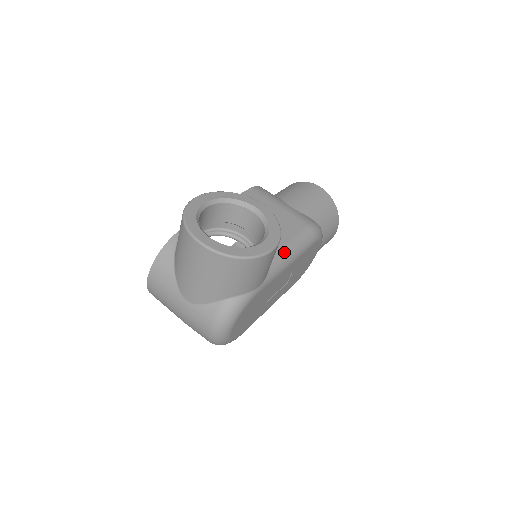
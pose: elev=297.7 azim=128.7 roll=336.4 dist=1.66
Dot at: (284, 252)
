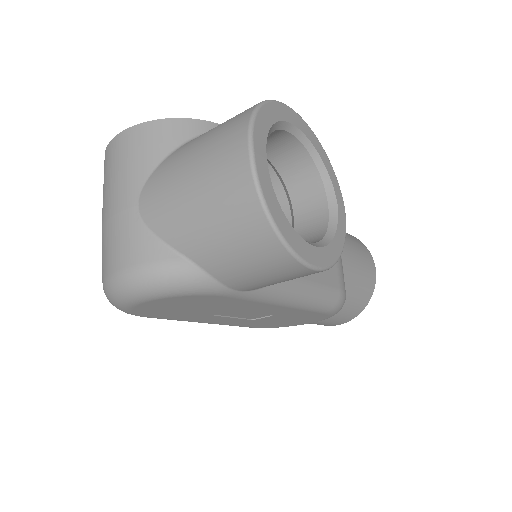
Dot at: (298, 286)
